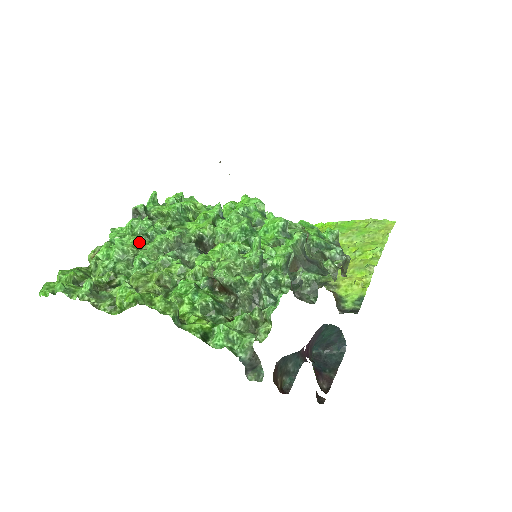
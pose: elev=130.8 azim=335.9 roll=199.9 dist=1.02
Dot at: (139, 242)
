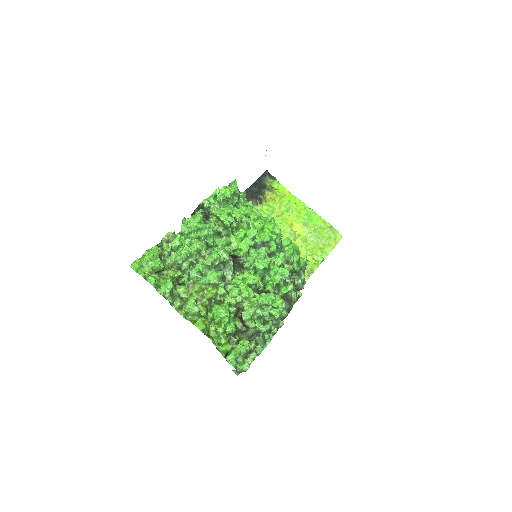
Dot at: (201, 248)
